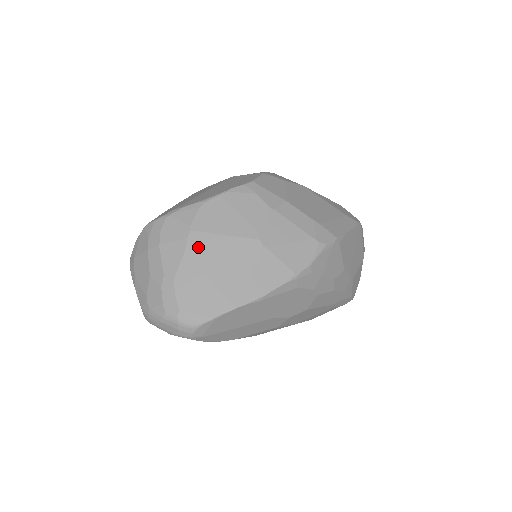
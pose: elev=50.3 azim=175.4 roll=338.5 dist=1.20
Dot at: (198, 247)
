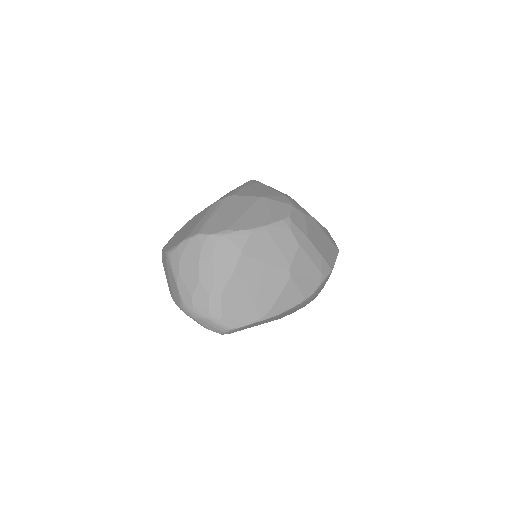
Dot at: (245, 269)
